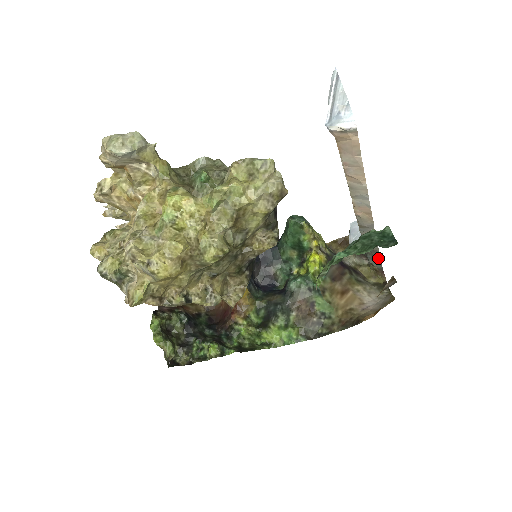
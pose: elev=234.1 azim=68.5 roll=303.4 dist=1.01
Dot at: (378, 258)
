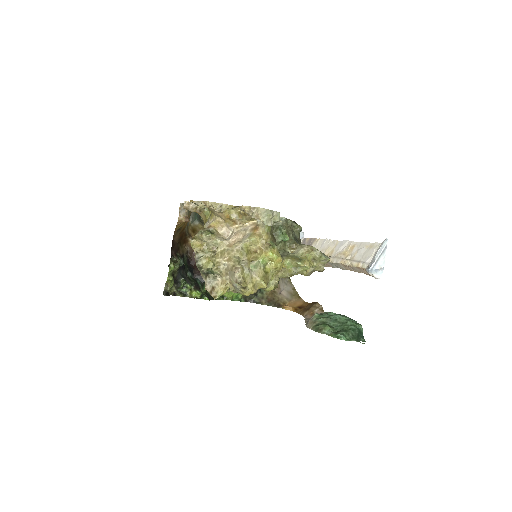
Dot at: occluded
